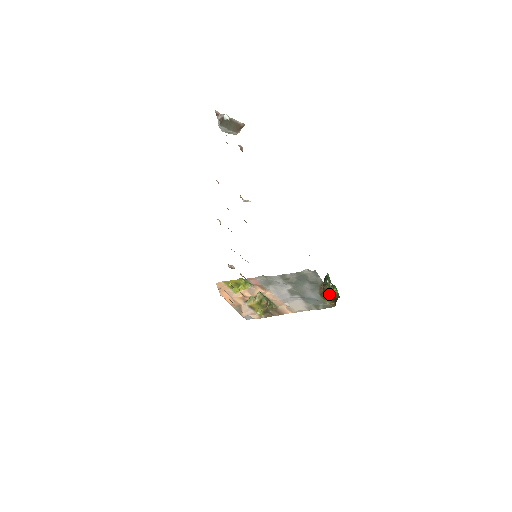
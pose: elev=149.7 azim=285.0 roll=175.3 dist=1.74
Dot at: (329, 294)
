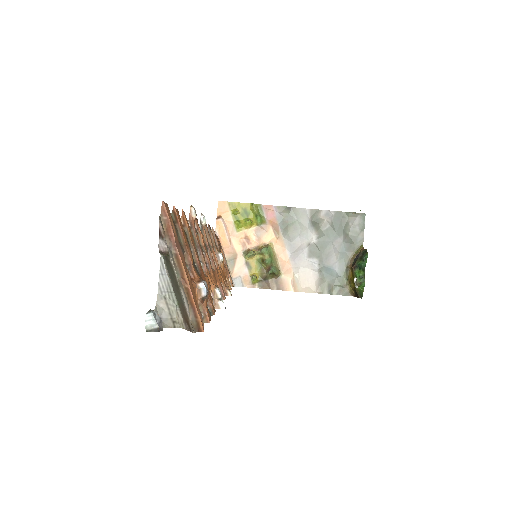
Dot at: (353, 283)
